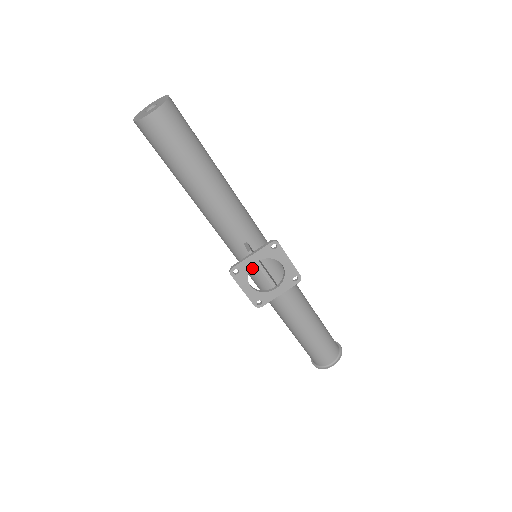
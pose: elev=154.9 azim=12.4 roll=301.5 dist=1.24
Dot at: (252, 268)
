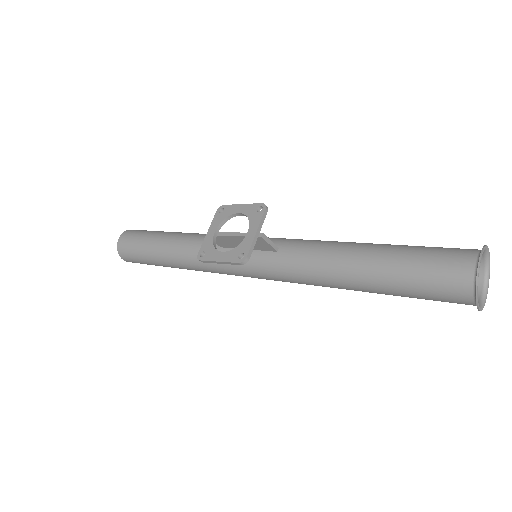
Dot at: occluded
